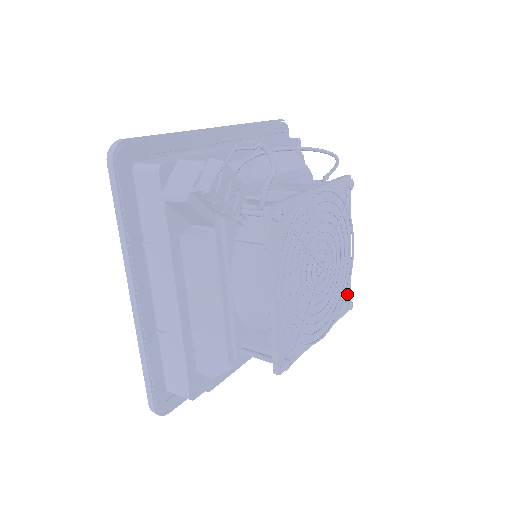
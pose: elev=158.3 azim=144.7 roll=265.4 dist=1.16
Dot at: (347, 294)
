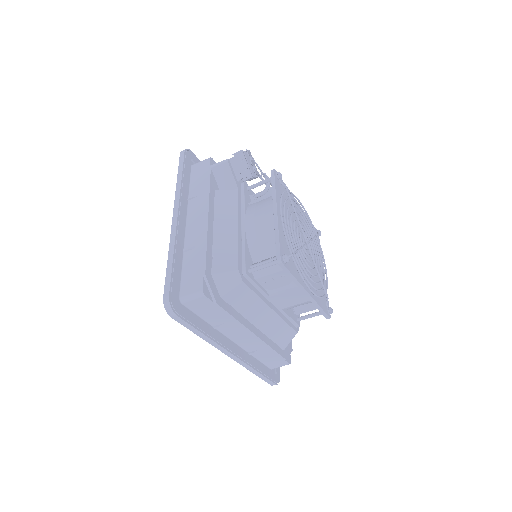
Dot at: occluded
